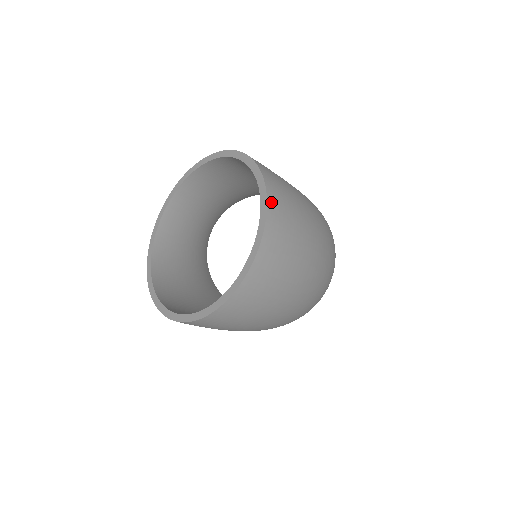
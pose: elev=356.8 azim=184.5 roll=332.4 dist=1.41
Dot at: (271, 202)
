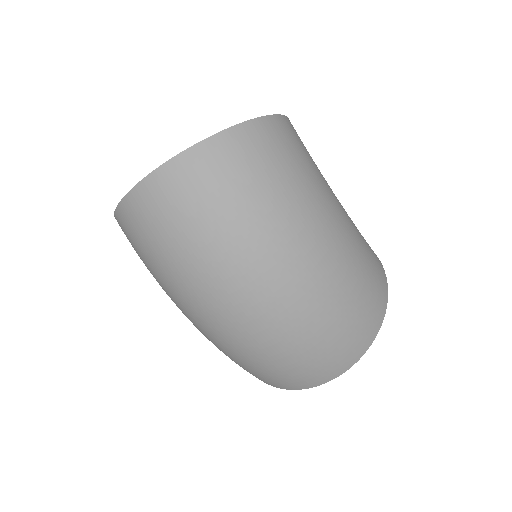
Dot at: (232, 135)
